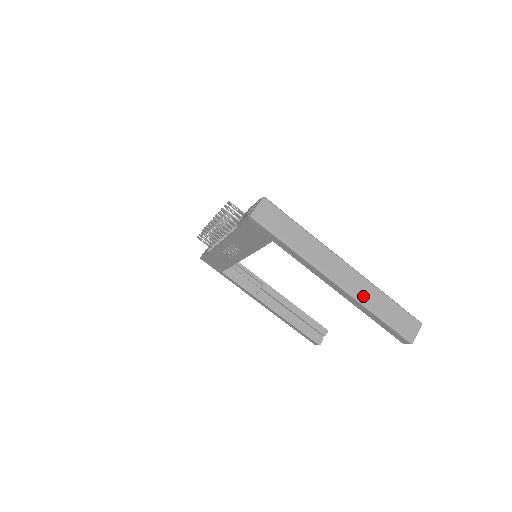
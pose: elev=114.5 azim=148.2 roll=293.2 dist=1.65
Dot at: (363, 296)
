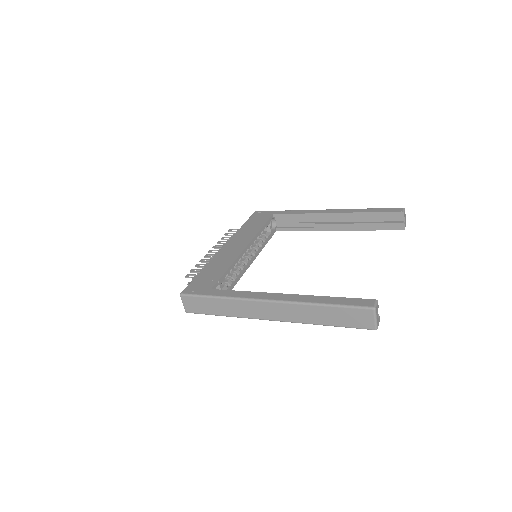
Dot at: (301, 318)
